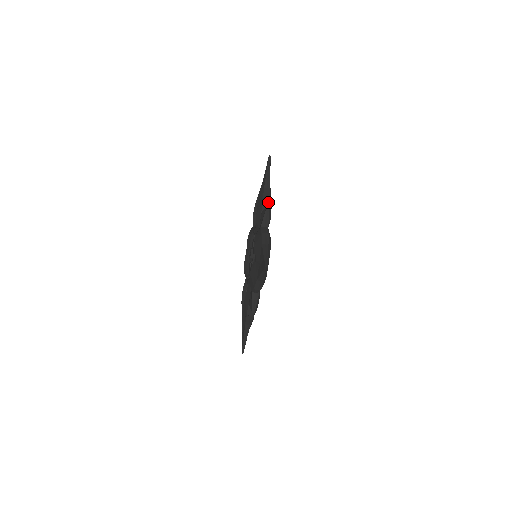
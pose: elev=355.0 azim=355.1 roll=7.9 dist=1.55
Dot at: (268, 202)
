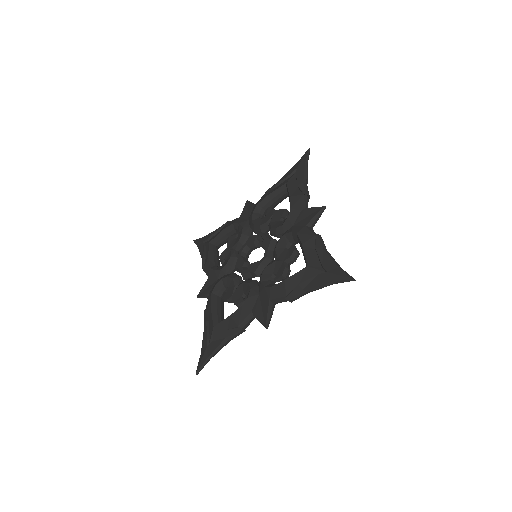
Dot at: (308, 200)
